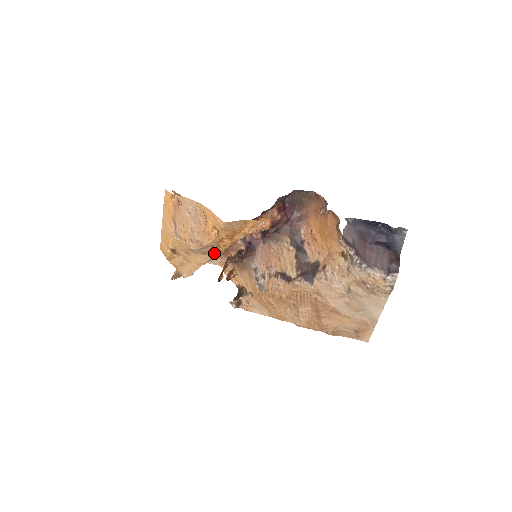
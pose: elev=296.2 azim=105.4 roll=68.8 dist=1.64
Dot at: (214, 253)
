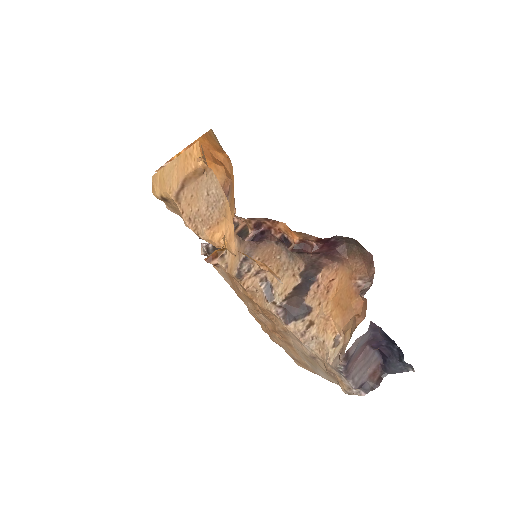
Dot at: occluded
